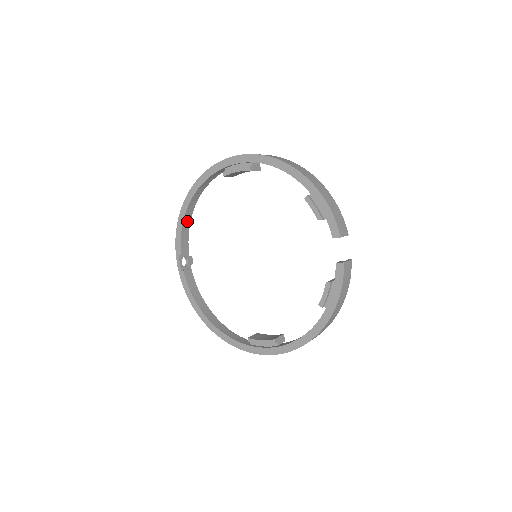
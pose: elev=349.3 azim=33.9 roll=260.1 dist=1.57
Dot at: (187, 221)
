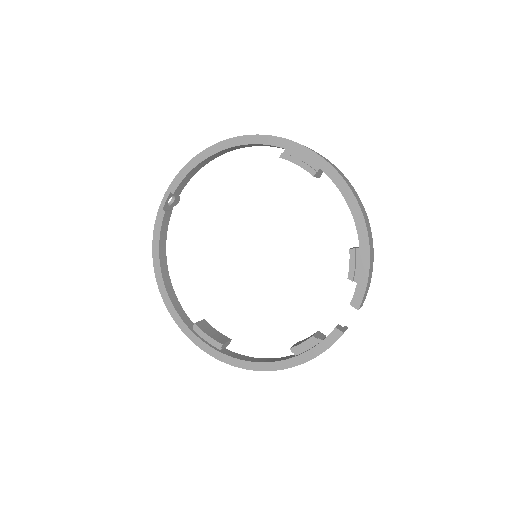
Dot at: (203, 164)
